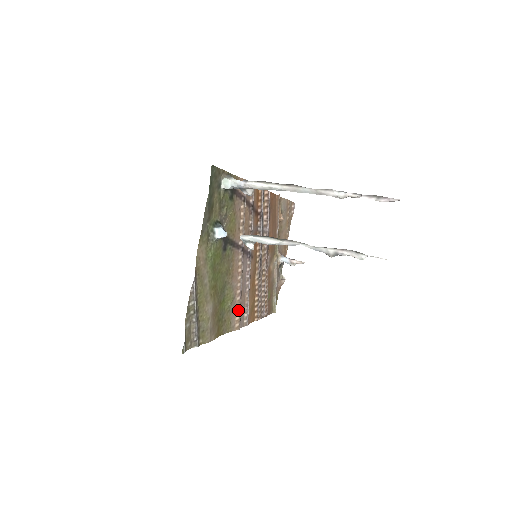
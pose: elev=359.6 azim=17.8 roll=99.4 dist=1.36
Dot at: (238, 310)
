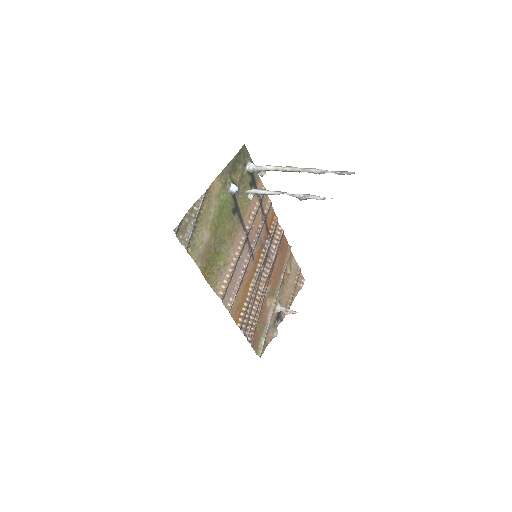
Dot at: (226, 281)
